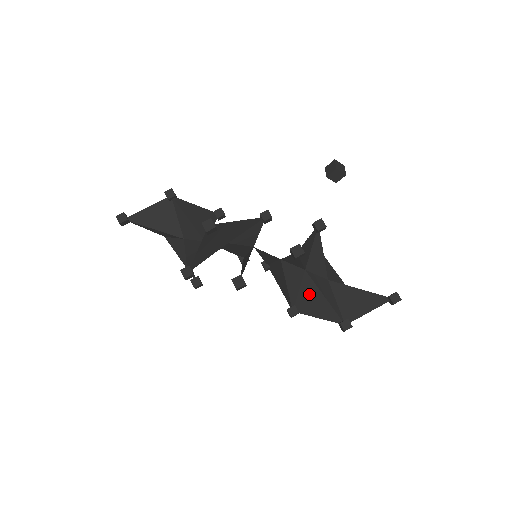
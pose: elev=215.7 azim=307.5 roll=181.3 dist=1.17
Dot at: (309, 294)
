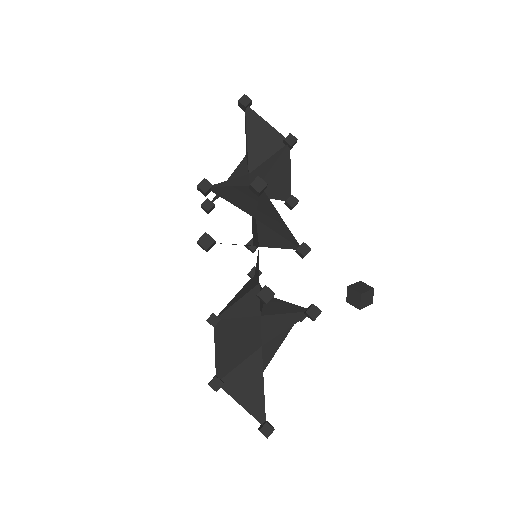
Dot at: (237, 330)
